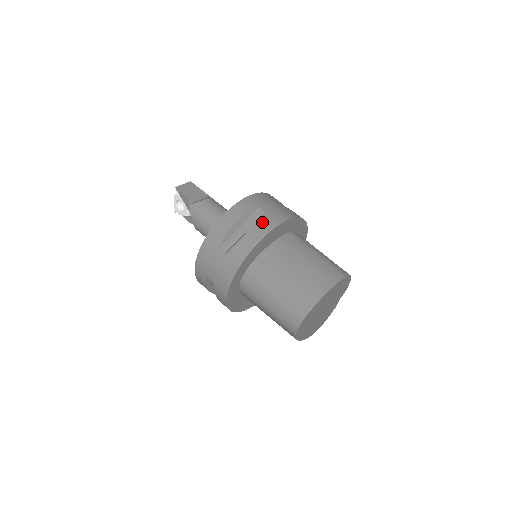
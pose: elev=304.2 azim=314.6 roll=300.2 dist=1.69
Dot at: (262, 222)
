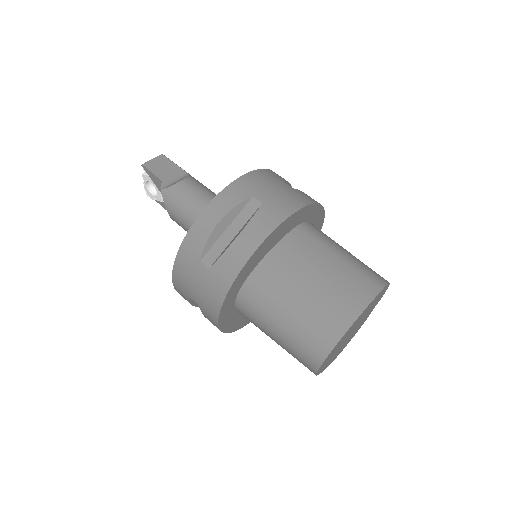
Dot at: (258, 219)
